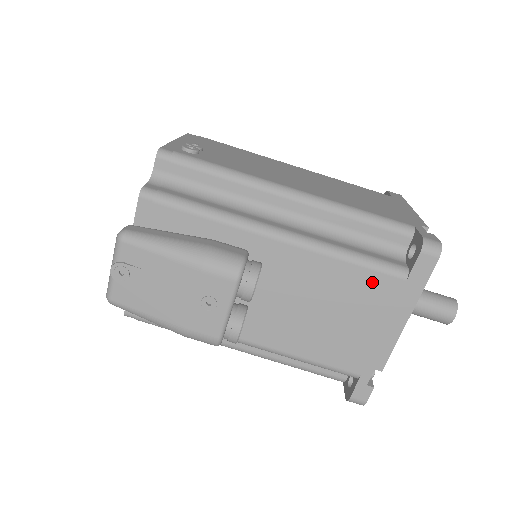
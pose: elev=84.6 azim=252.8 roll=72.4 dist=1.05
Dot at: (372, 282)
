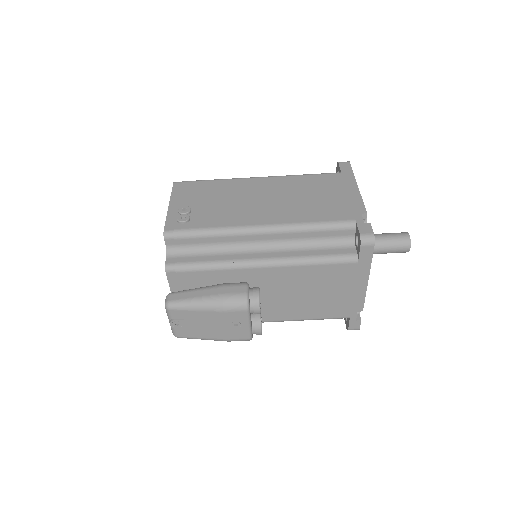
Dot at: (335, 270)
